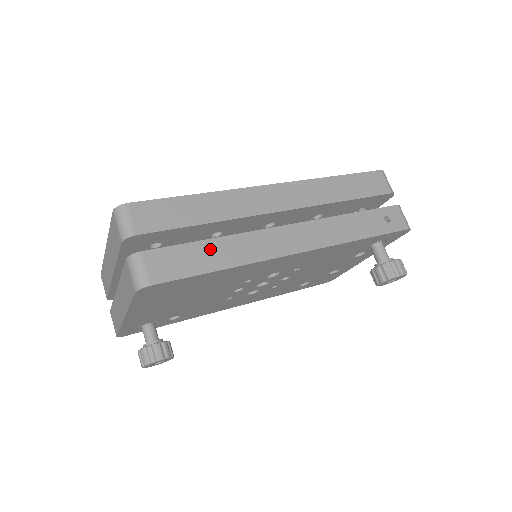
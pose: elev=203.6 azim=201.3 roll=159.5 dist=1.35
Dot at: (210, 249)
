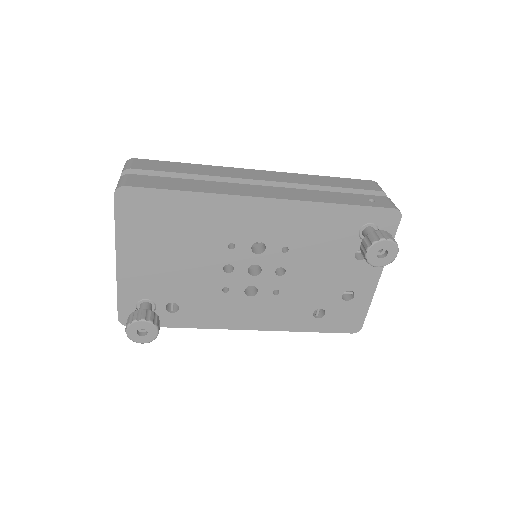
Dot at: (185, 182)
